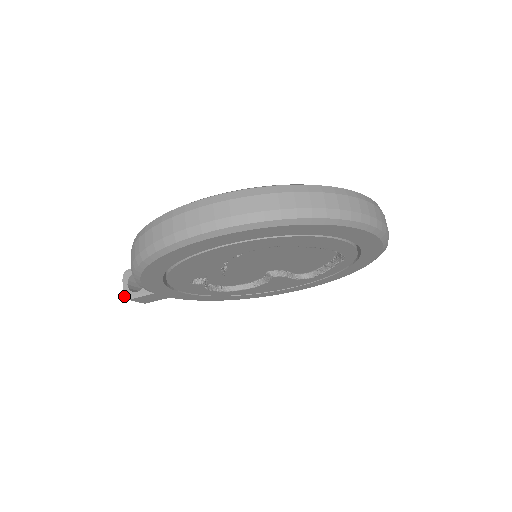
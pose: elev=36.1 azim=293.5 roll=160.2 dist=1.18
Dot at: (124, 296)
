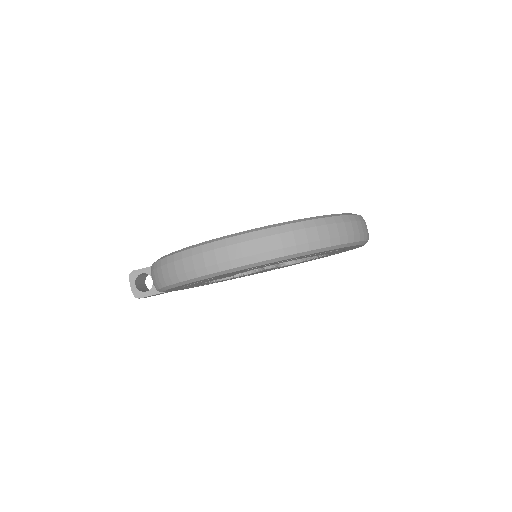
Dot at: occluded
